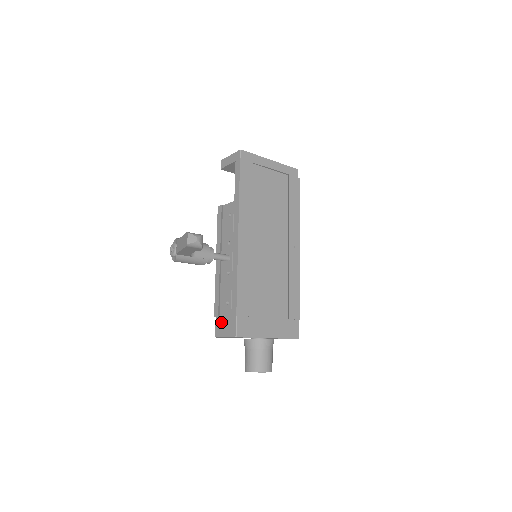
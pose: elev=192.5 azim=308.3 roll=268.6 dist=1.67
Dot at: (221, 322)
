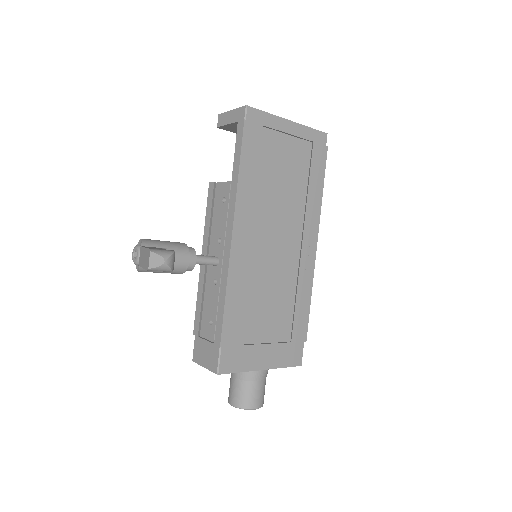
Dot at: (201, 345)
